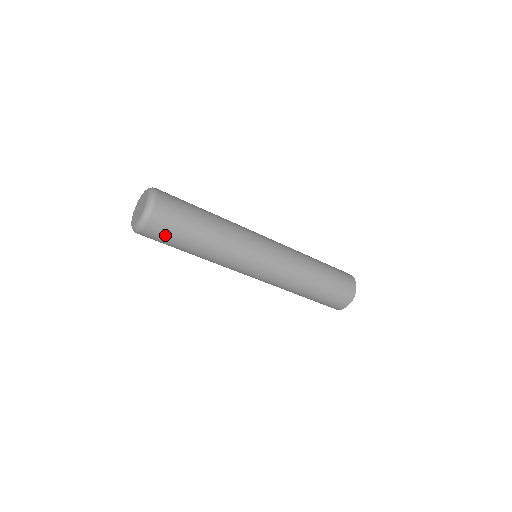
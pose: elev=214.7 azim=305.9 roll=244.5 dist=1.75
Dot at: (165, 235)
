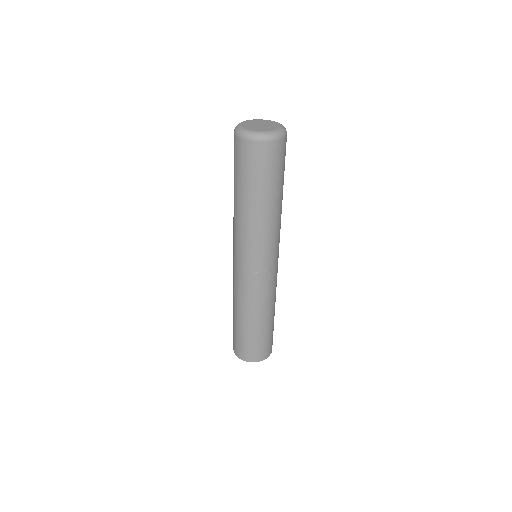
Dot at: (241, 162)
